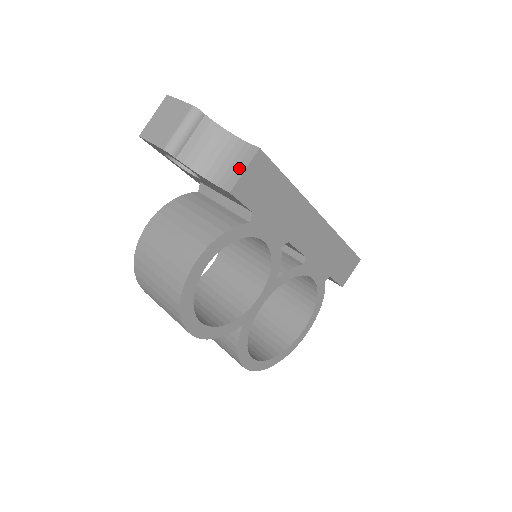
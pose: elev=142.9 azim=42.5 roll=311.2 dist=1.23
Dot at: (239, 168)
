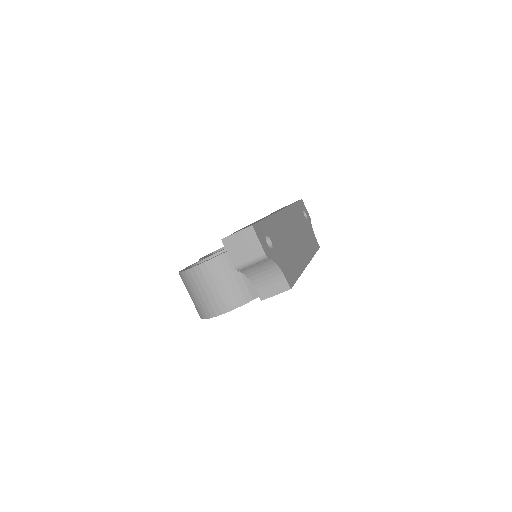
Dot at: (273, 291)
